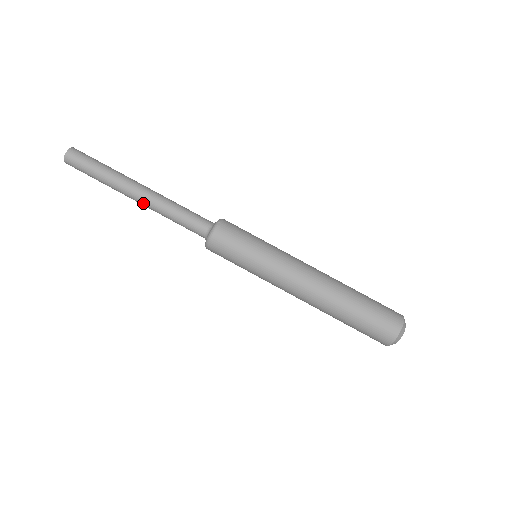
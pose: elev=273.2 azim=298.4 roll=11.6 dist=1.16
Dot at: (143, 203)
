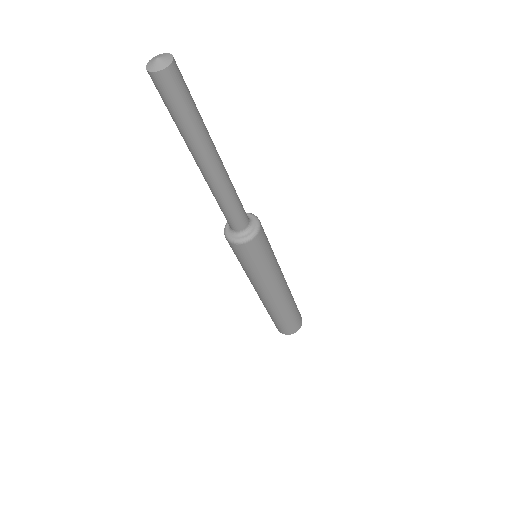
Dot at: occluded
